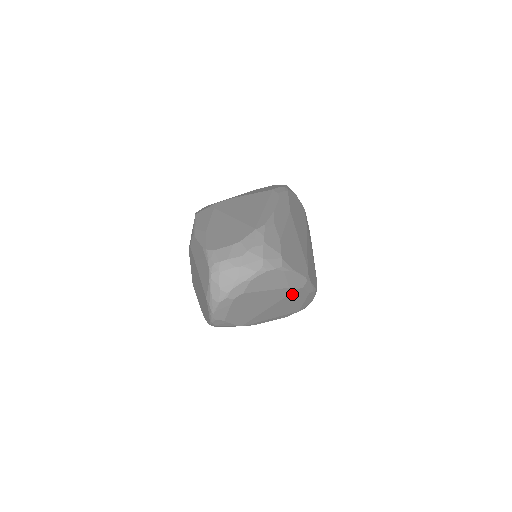
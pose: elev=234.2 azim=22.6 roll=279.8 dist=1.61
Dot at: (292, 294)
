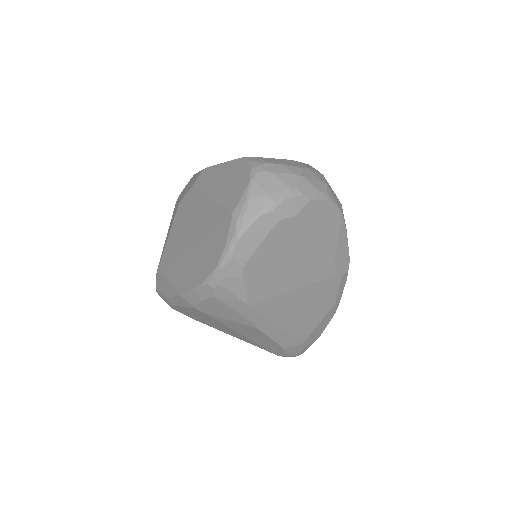
Dot at: (326, 282)
